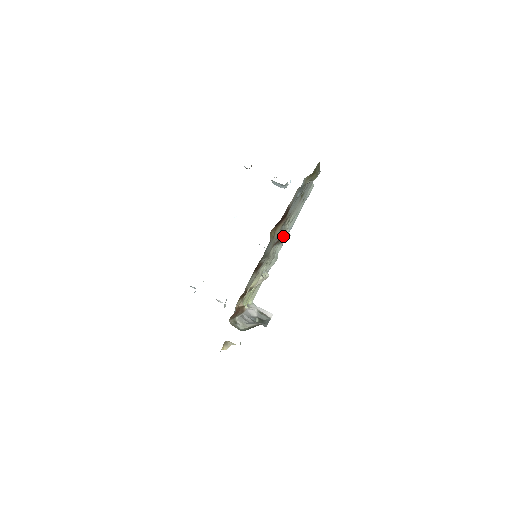
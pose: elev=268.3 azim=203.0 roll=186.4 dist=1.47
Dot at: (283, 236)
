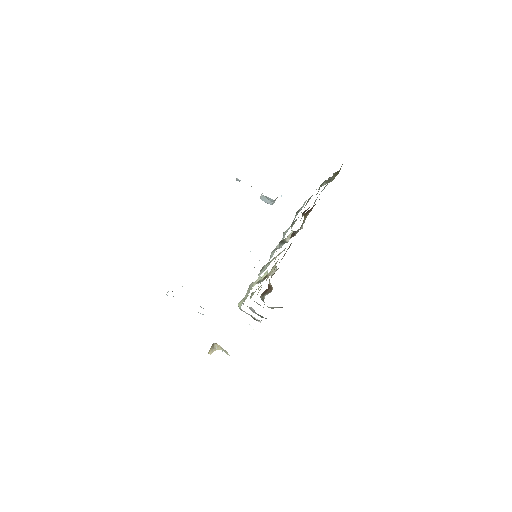
Dot at: occluded
